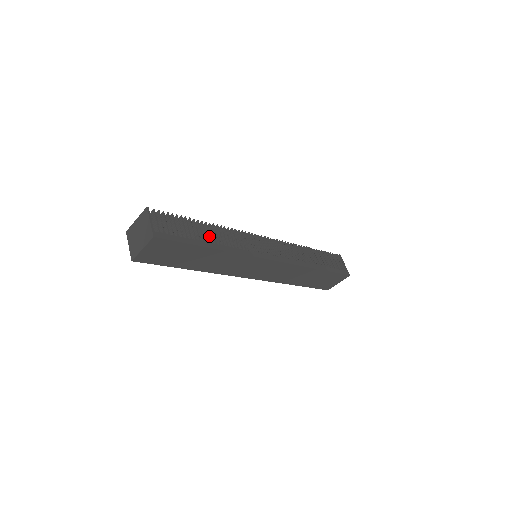
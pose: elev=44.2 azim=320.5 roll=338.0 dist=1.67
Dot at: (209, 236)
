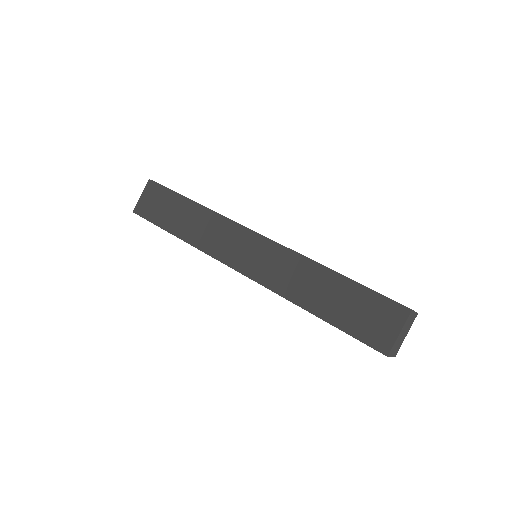
Dot at: occluded
